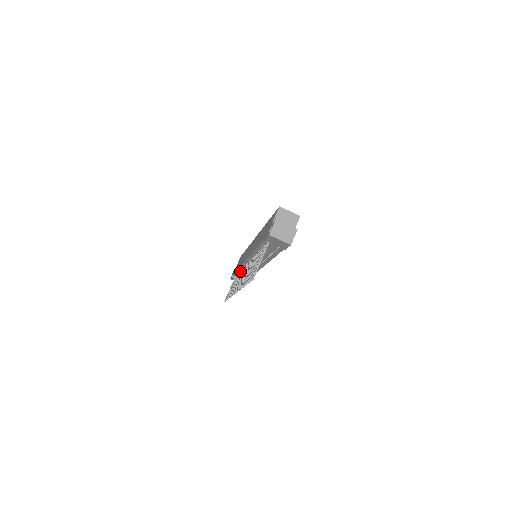
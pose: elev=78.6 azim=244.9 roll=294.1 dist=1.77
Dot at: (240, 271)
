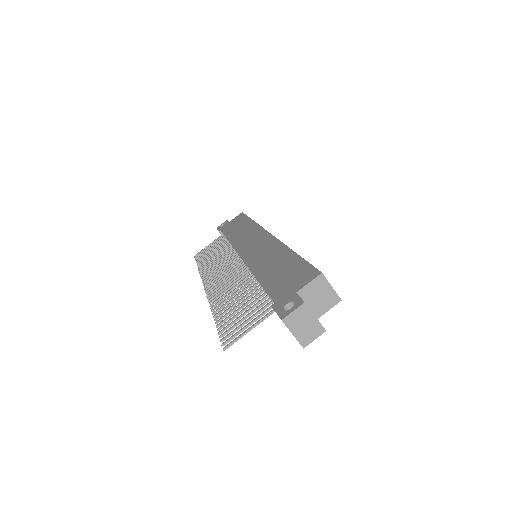
Dot at: (229, 245)
